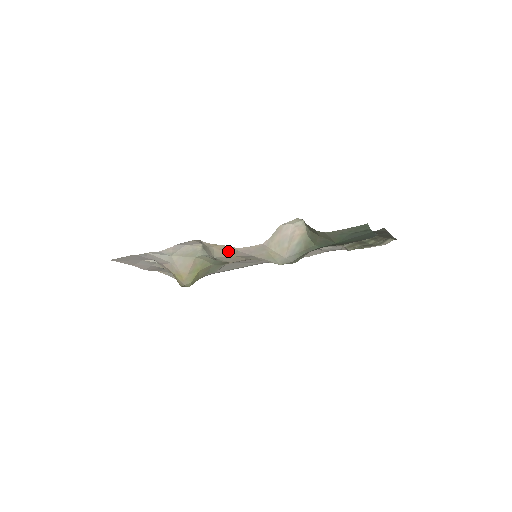
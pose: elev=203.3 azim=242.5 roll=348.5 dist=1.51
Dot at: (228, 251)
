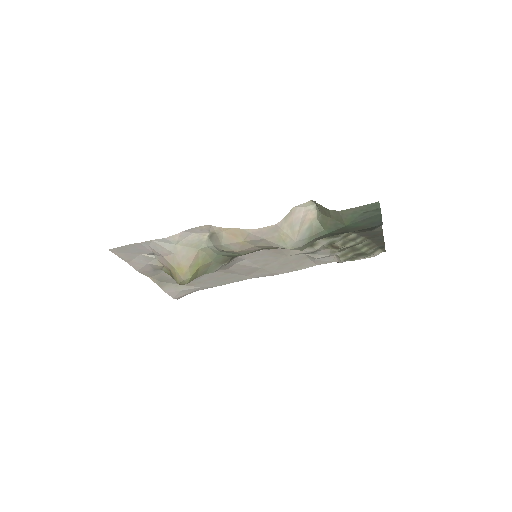
Dot at: (238, 235)
